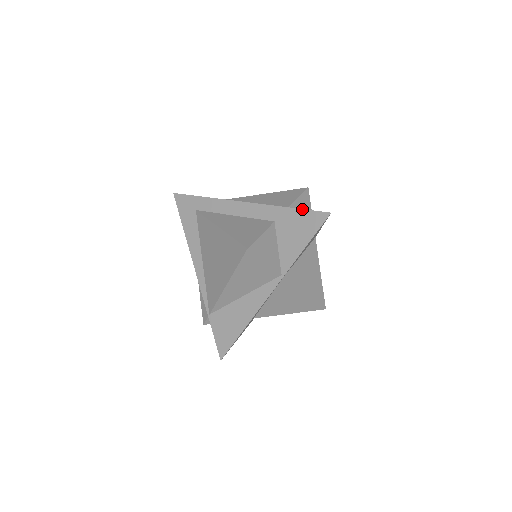
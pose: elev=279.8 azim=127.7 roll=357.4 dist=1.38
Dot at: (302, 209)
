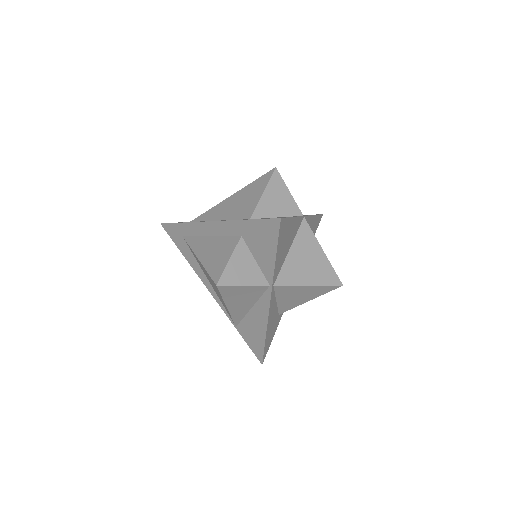
Dot at: (256, 219)
